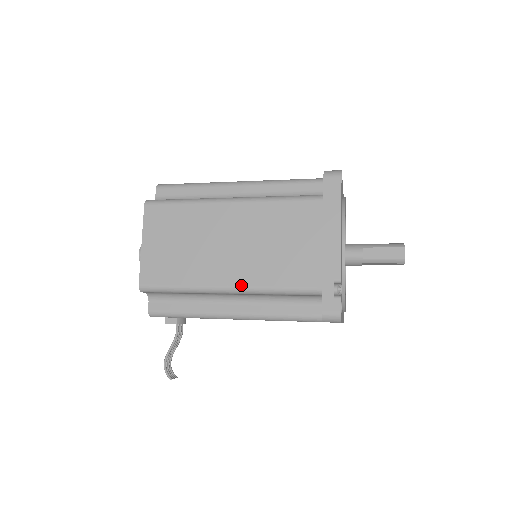
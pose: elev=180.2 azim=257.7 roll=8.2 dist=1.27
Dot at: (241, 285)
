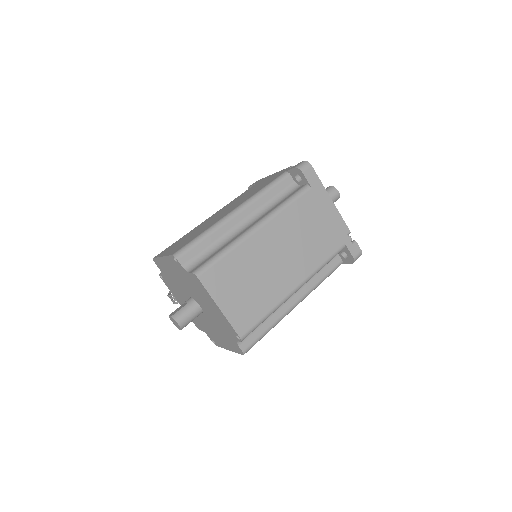
Dot at: occluded
